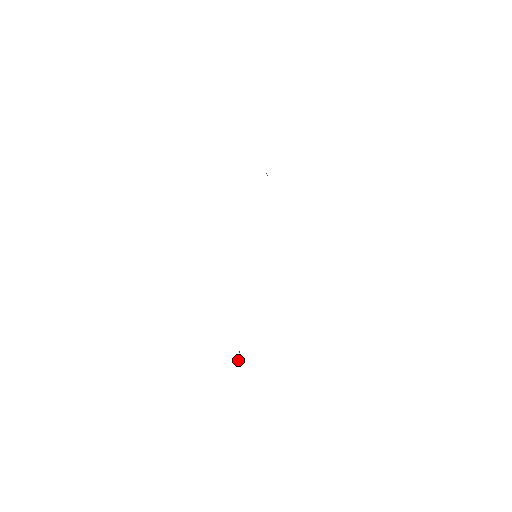
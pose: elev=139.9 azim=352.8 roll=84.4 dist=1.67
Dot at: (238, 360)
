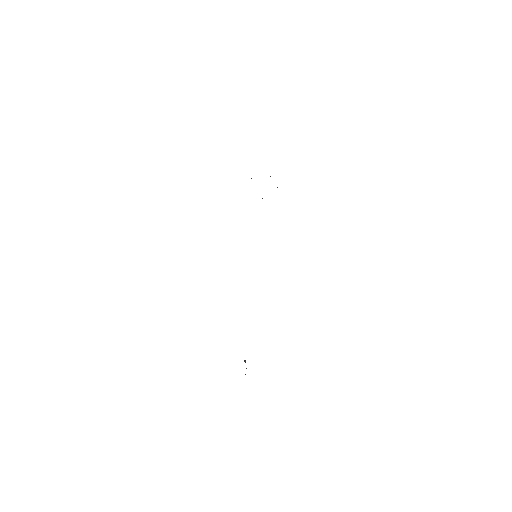
Dot at: occluded
